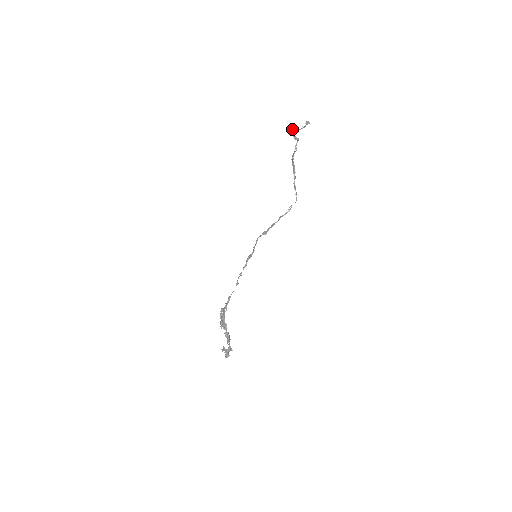
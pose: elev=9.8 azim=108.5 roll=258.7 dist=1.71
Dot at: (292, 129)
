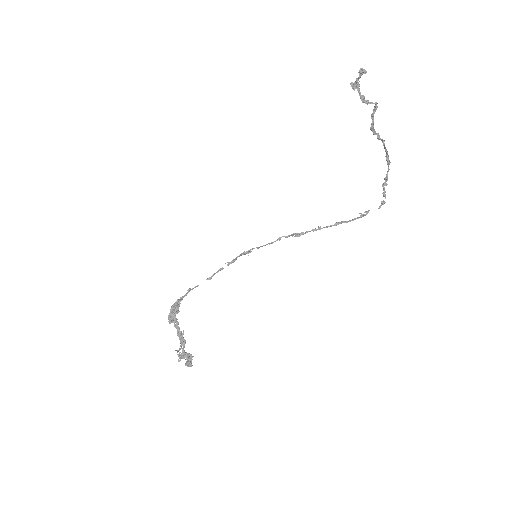
Dot at: occluded
